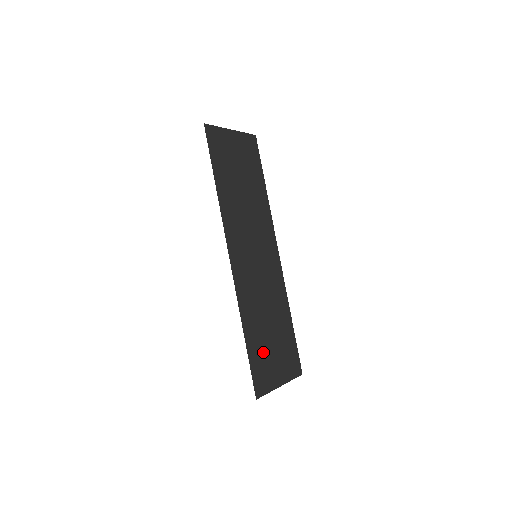
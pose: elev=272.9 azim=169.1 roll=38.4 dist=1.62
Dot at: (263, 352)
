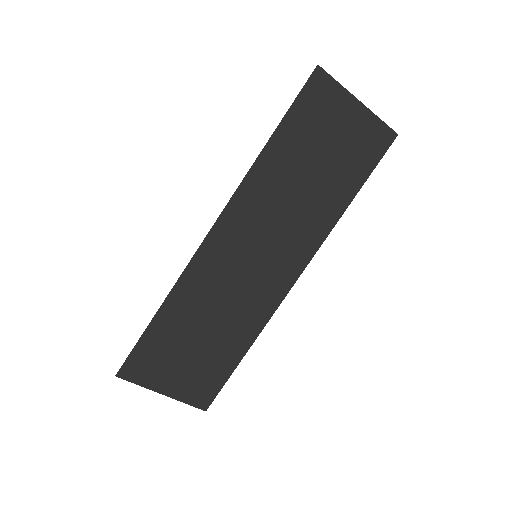
Dot at: (169, 347)
